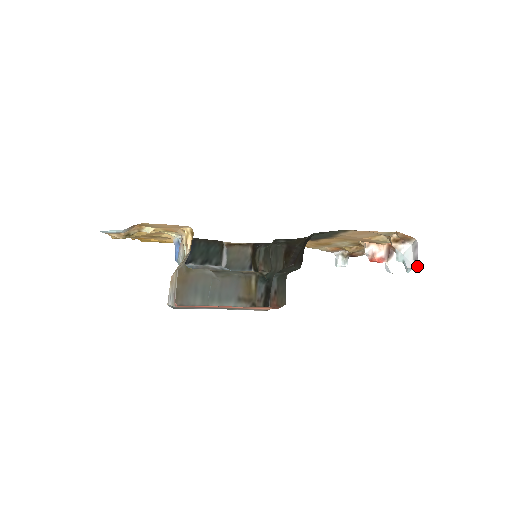
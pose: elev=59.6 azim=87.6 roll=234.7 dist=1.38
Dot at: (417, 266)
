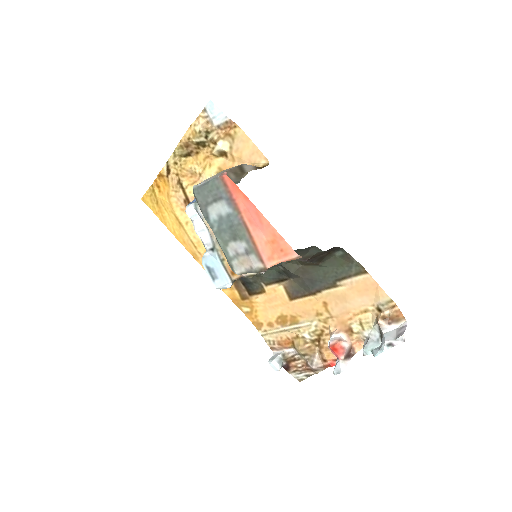
Dot at: (401, 338)
